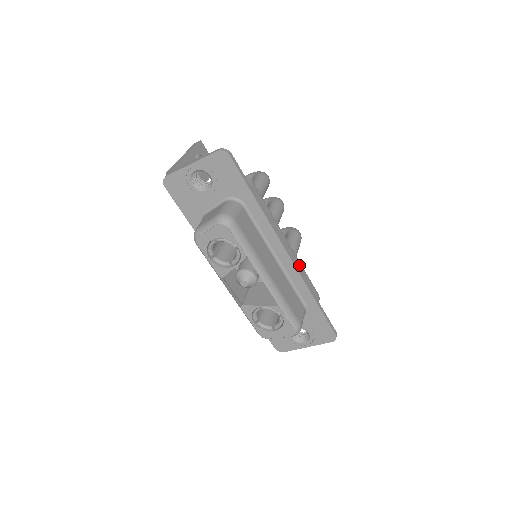
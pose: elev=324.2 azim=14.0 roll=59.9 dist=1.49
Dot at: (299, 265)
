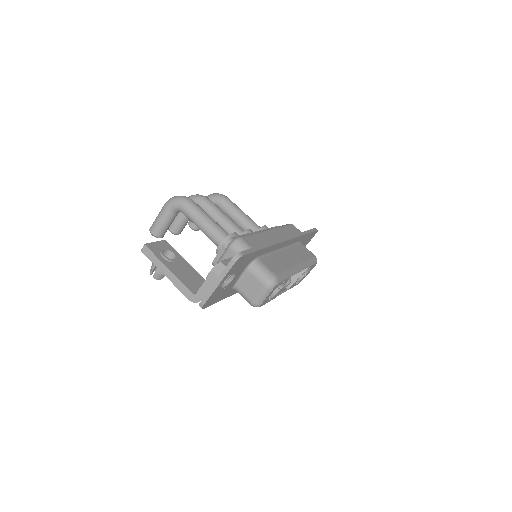
Dot at: (281, 230)
